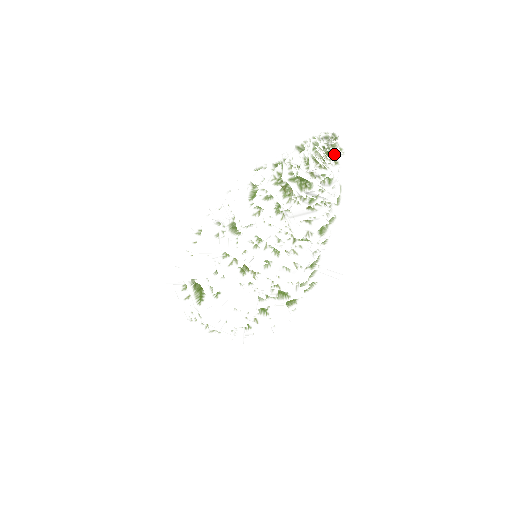
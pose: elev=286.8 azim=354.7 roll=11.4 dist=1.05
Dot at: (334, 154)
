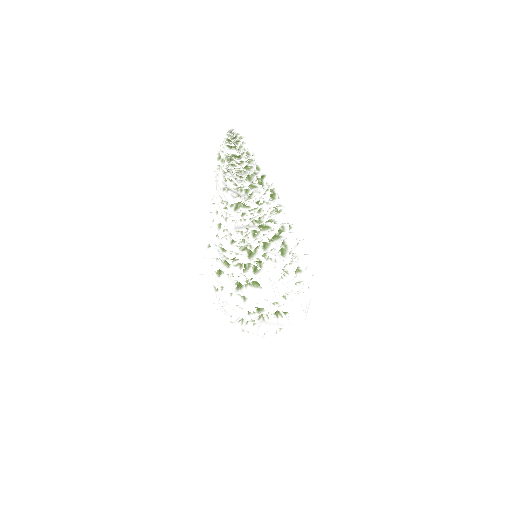
Dot at: (229, 141)
